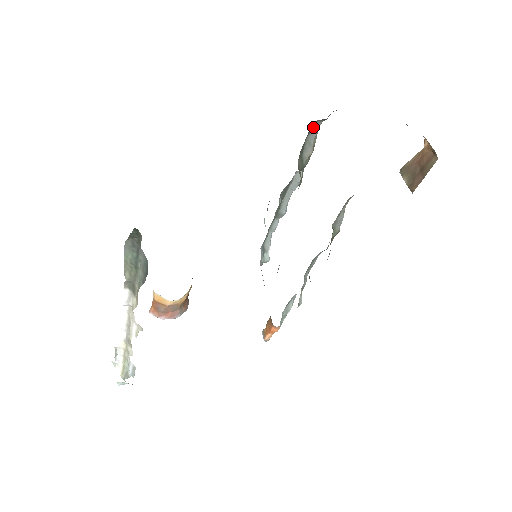
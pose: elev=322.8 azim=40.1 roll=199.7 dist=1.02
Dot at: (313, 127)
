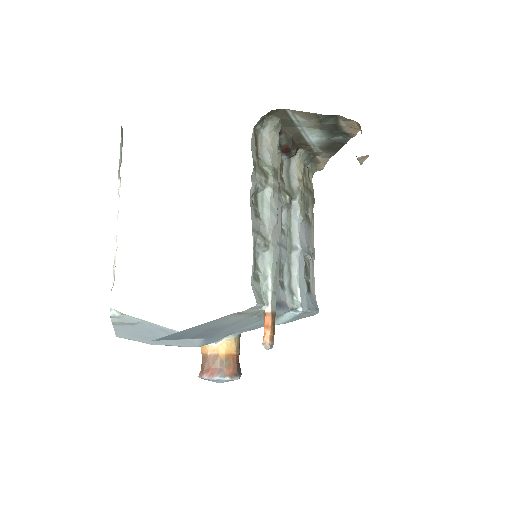
Dot at: (291, 164)
